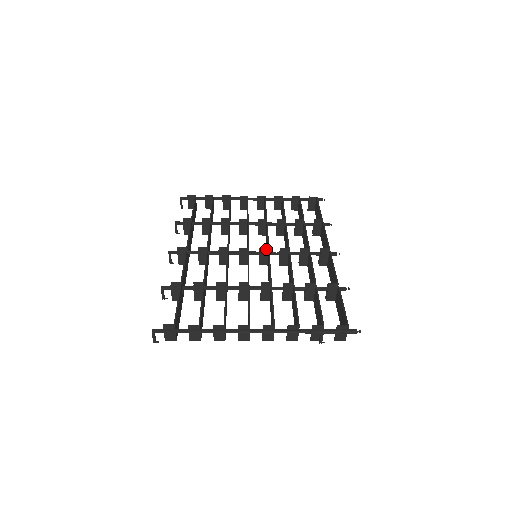
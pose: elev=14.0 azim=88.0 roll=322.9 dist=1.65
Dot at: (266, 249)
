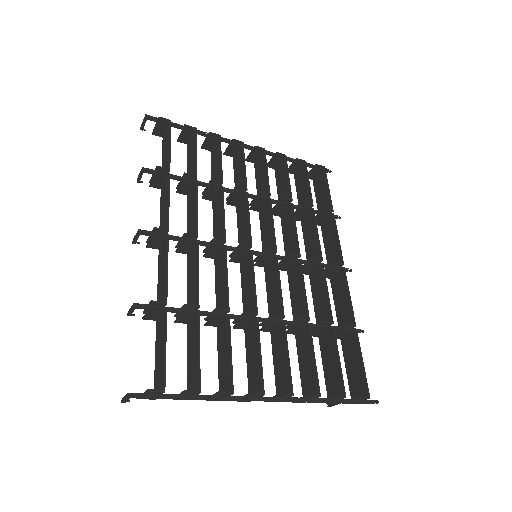
Dot at: (273, 251)
